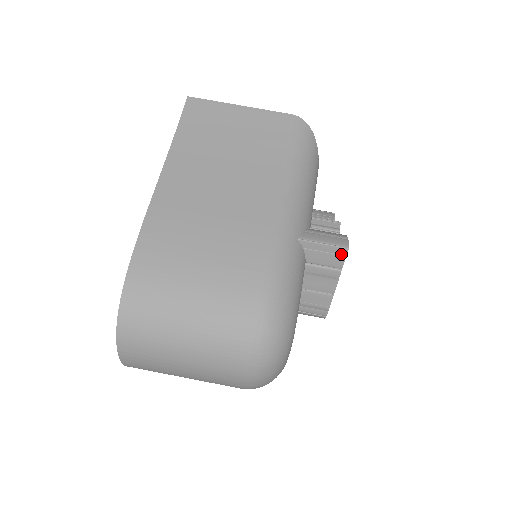
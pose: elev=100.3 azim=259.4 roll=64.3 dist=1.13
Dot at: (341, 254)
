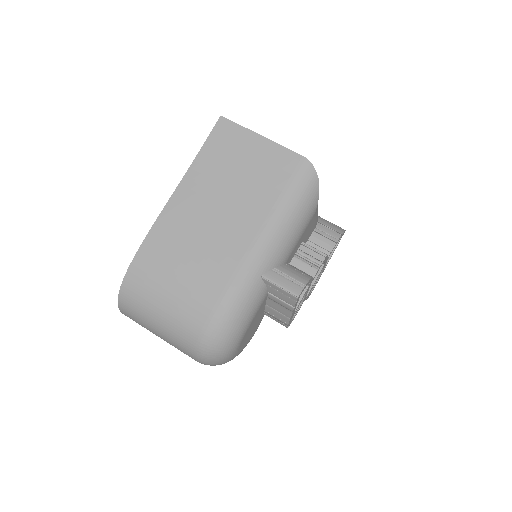
Dot at: (292, 299)
